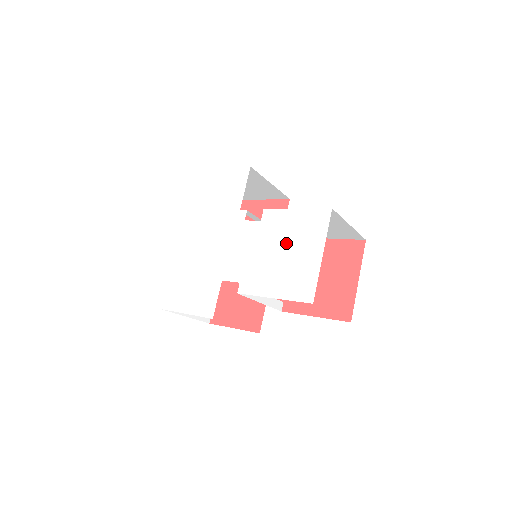
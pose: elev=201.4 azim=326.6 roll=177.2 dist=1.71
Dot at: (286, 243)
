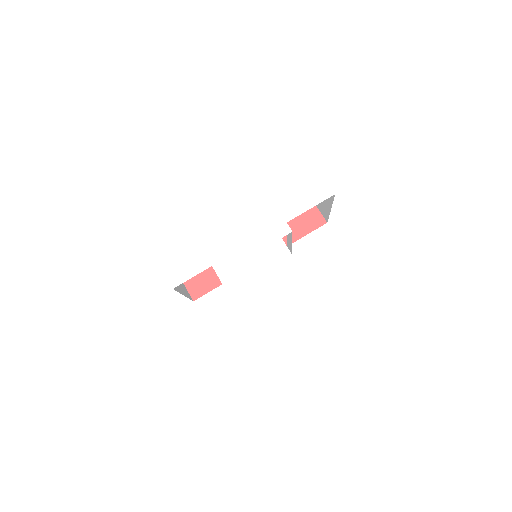
Dot at: (293, 306)
